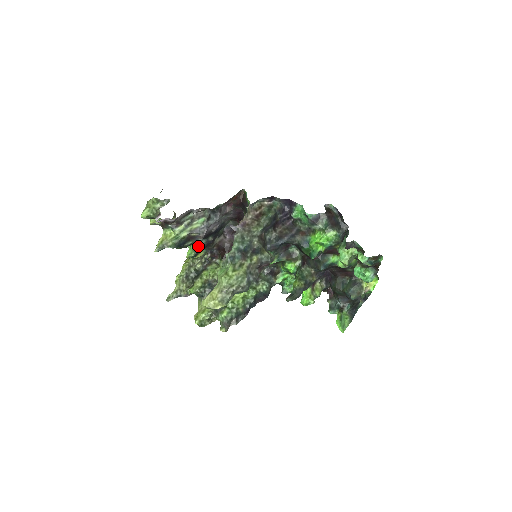
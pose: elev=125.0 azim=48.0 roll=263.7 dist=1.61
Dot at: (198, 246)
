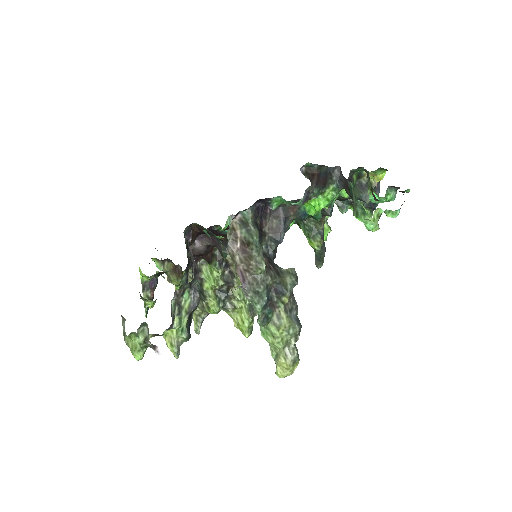
Dot at: occluded
